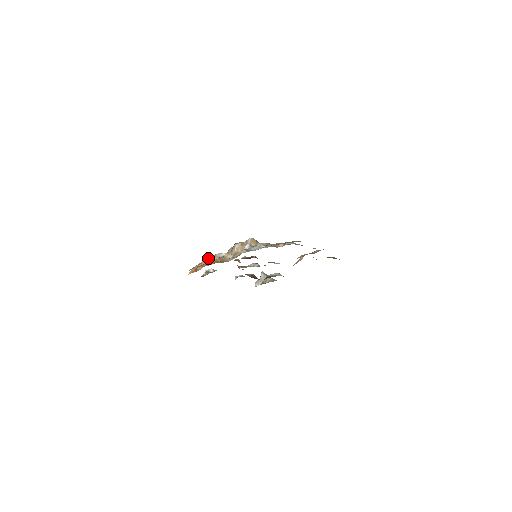
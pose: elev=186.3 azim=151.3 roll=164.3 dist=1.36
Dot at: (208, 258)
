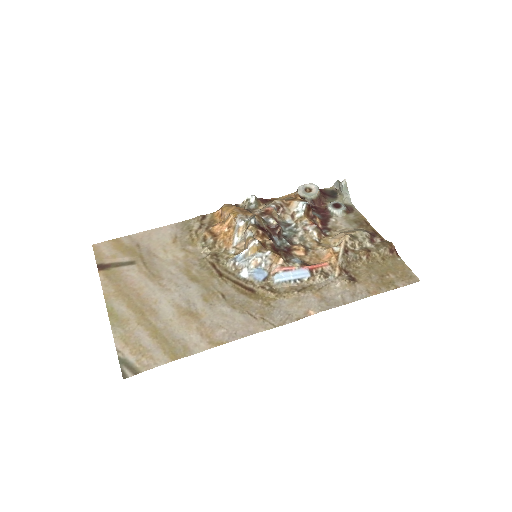
Dot at: (230, 216)
